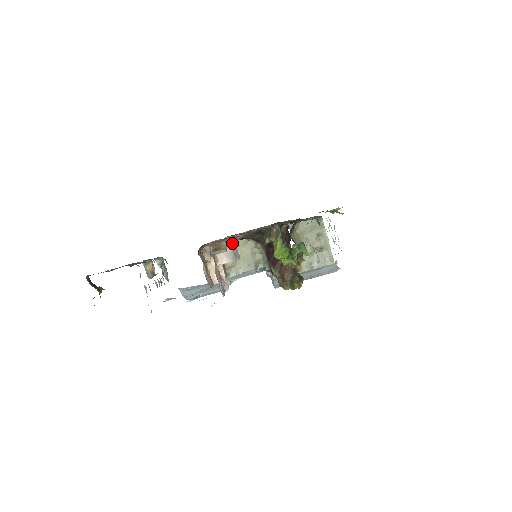
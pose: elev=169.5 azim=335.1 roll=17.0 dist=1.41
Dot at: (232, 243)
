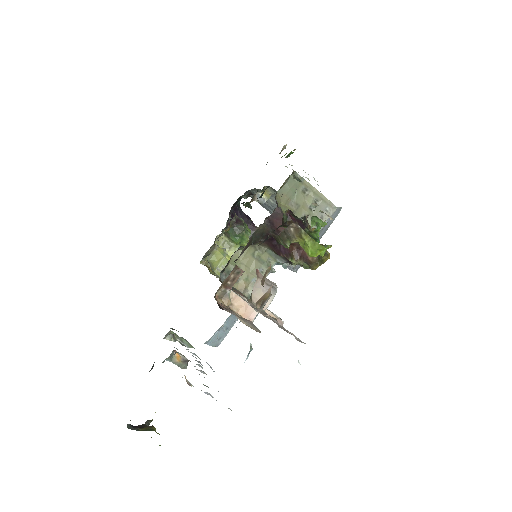
Dot at: (259, 277)
